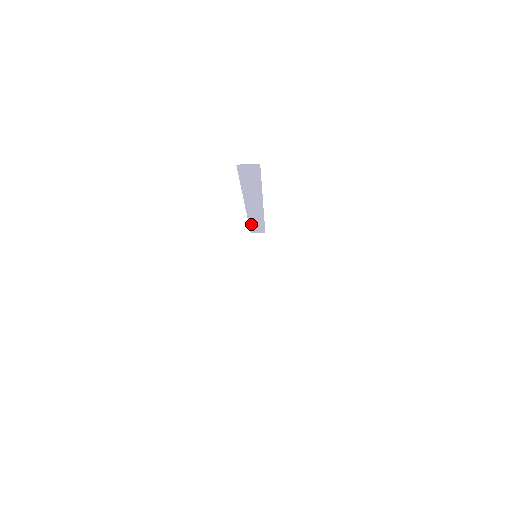
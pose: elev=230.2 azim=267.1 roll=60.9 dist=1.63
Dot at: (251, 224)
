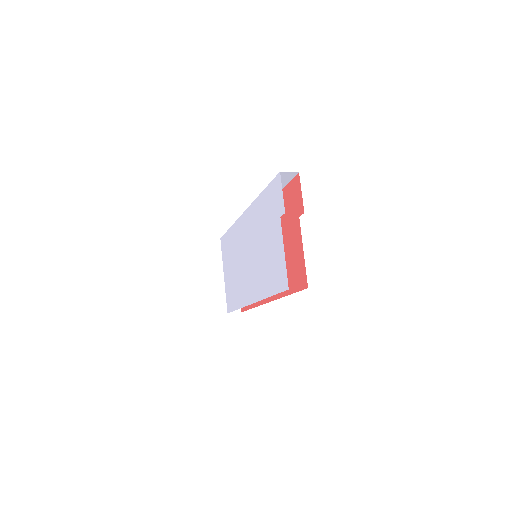
Dot at: occluded
